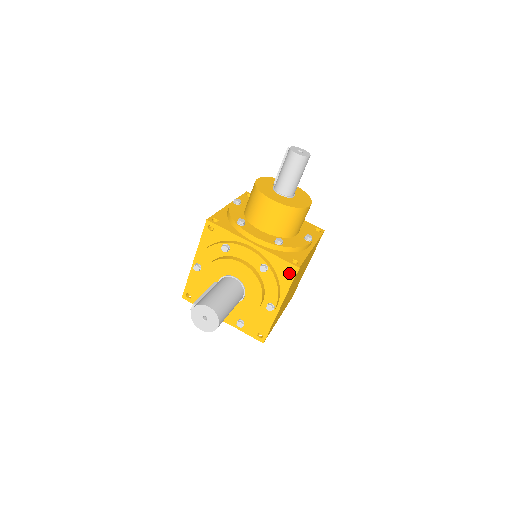
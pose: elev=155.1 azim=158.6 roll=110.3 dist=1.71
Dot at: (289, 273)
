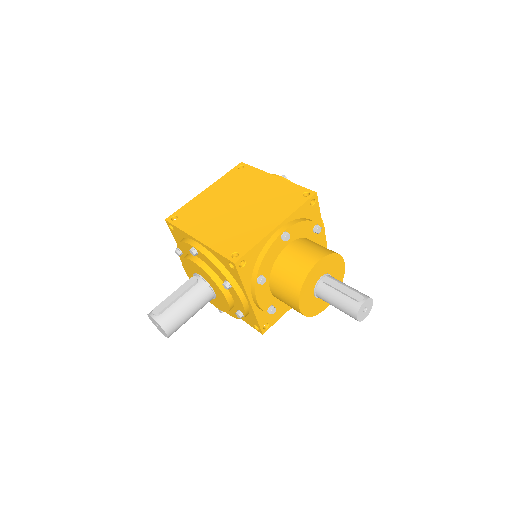
Dot at: (254, 326)
